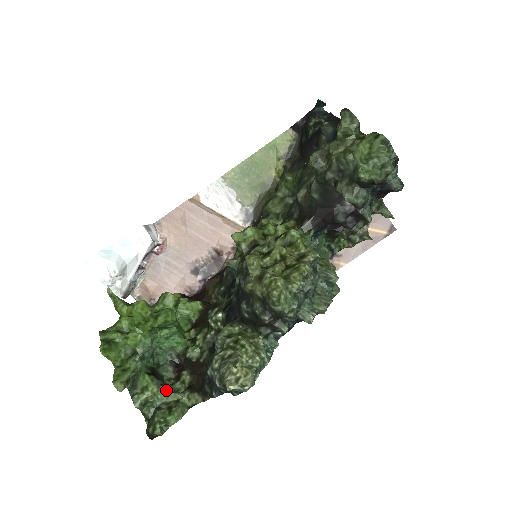
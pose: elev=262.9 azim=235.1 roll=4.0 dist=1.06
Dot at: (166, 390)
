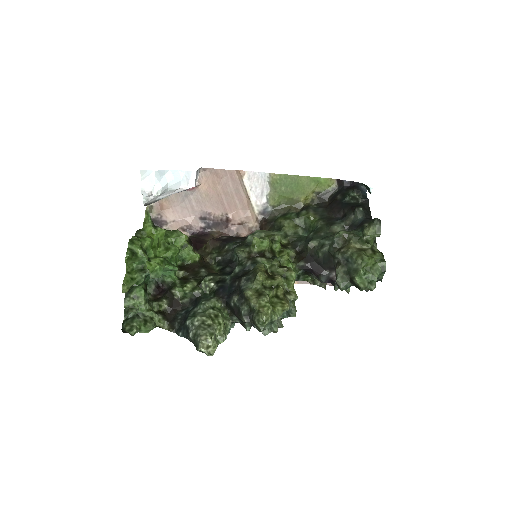
Dot at: (149, 307)
